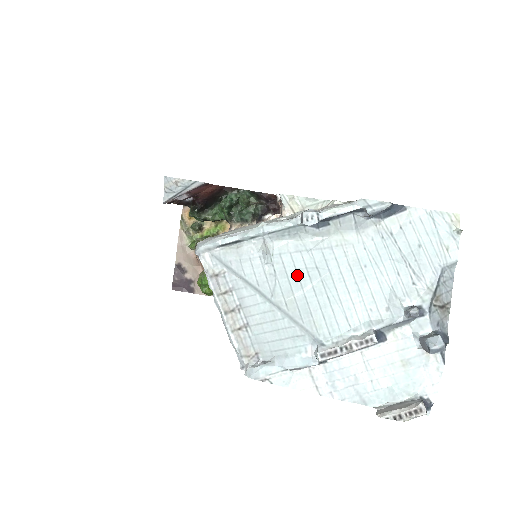
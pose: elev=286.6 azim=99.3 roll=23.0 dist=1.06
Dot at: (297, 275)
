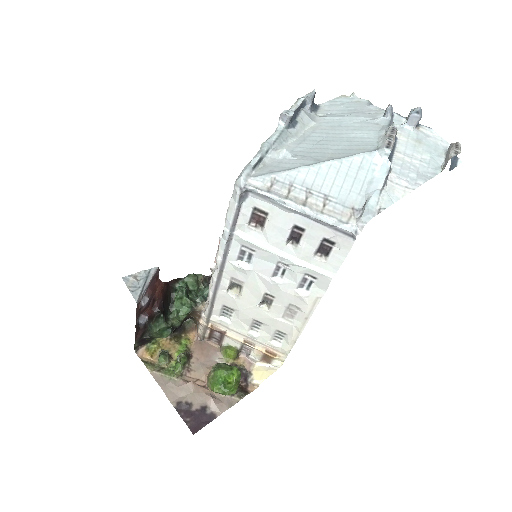
Dot at: (316, 149)
